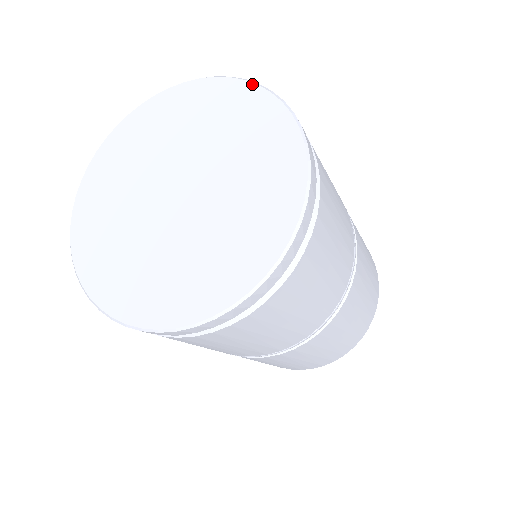
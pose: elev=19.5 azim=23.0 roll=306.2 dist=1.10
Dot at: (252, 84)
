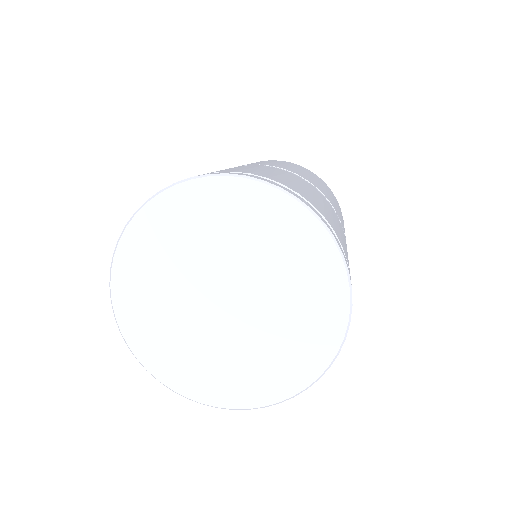
Dot at: (328, 236)
